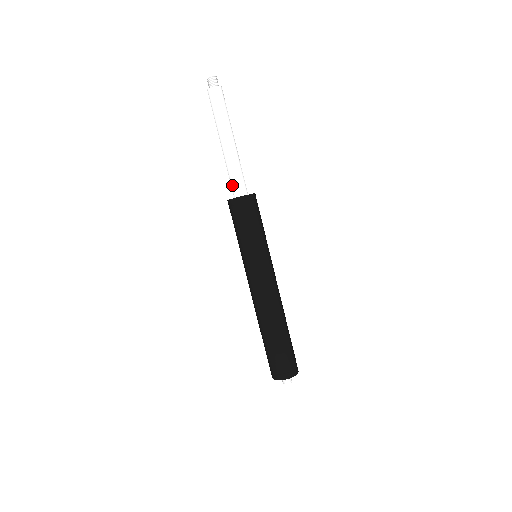
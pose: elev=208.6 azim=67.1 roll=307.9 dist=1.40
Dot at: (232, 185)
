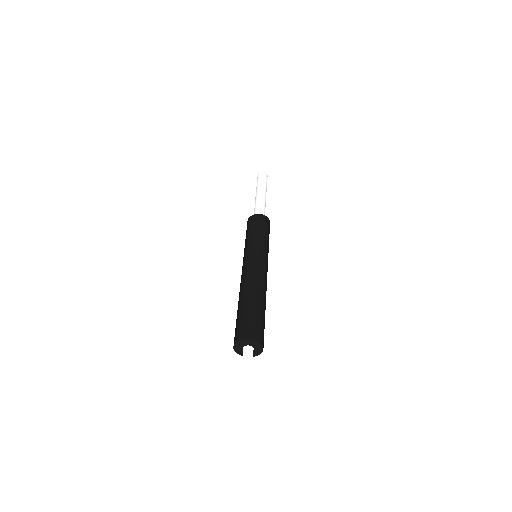
Dot at: occluded
